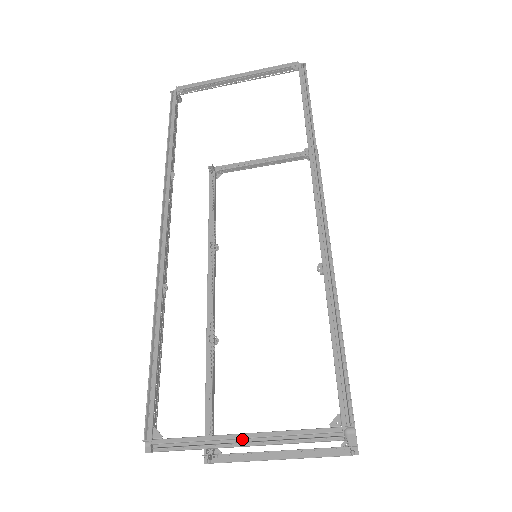
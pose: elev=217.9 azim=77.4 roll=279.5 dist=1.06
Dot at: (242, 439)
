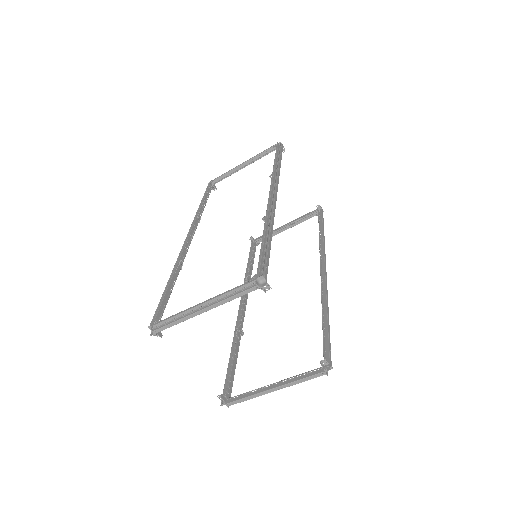
Dot at: (201, 307)
